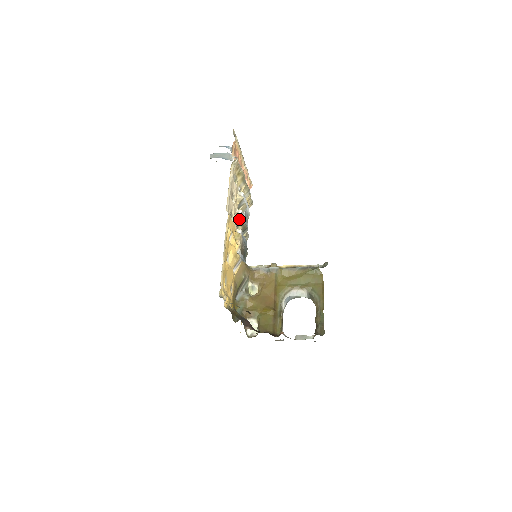
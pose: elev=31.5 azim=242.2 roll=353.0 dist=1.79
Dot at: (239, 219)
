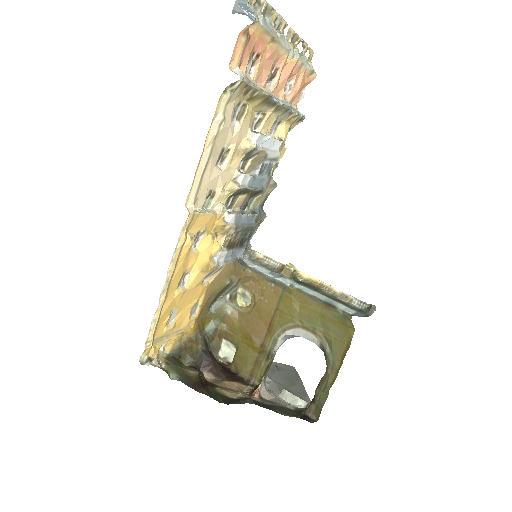
Dot at: (236, 191)
